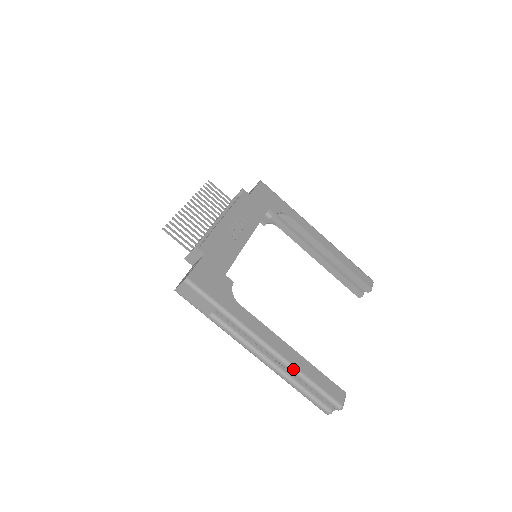
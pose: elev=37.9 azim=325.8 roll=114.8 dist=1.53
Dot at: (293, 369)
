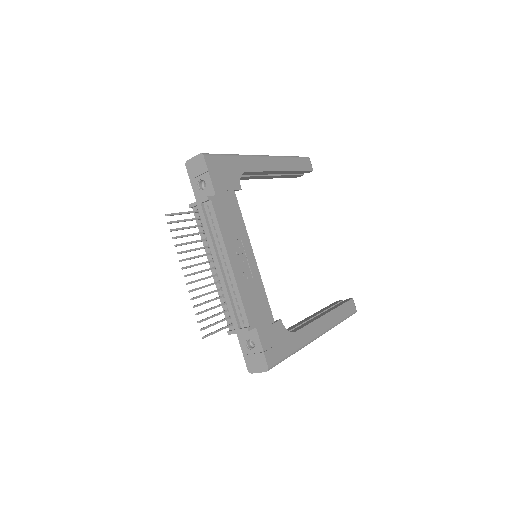
Dot at: occluded
